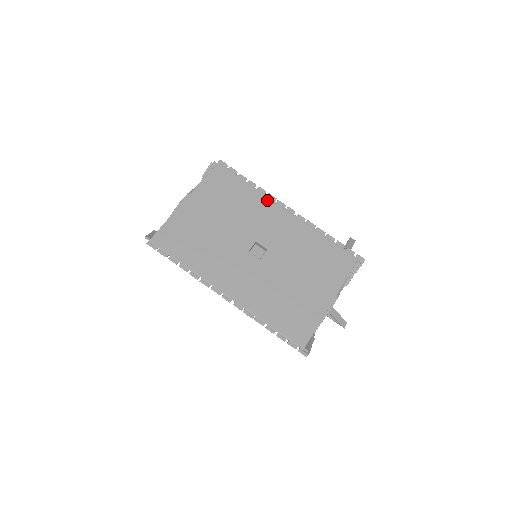
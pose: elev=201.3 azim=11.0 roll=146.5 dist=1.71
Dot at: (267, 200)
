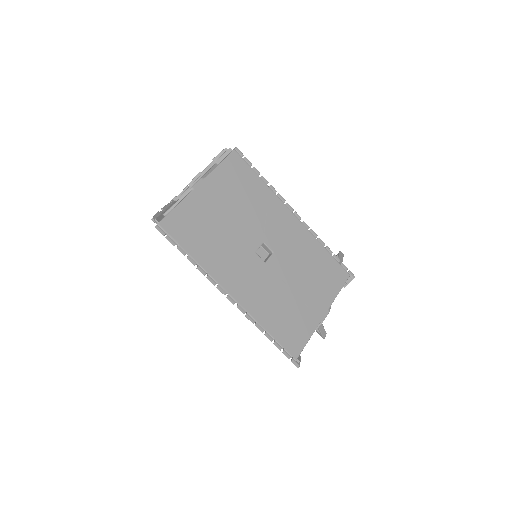
Dot at: (277, 201)
